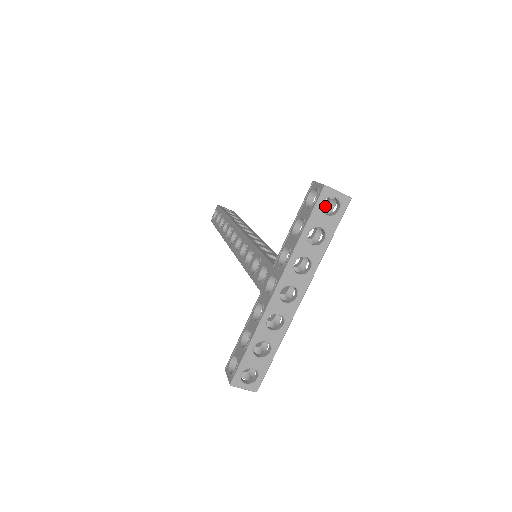
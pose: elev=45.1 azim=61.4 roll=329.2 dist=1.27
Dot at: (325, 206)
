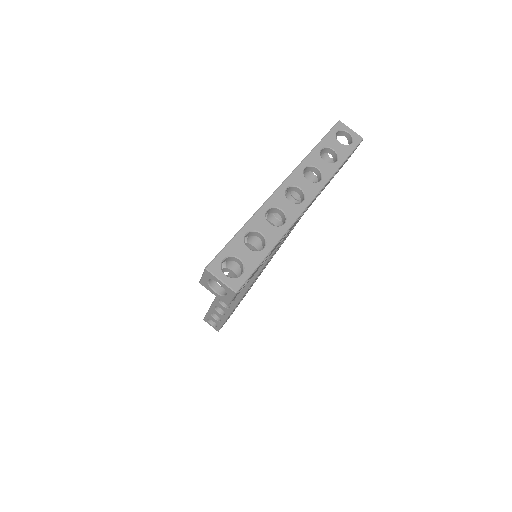
Dot at: occluded
